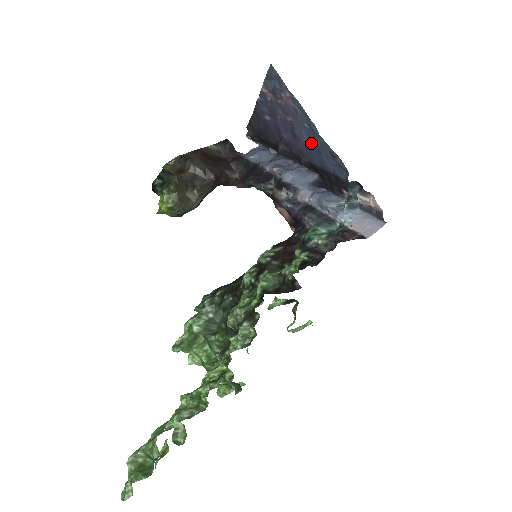
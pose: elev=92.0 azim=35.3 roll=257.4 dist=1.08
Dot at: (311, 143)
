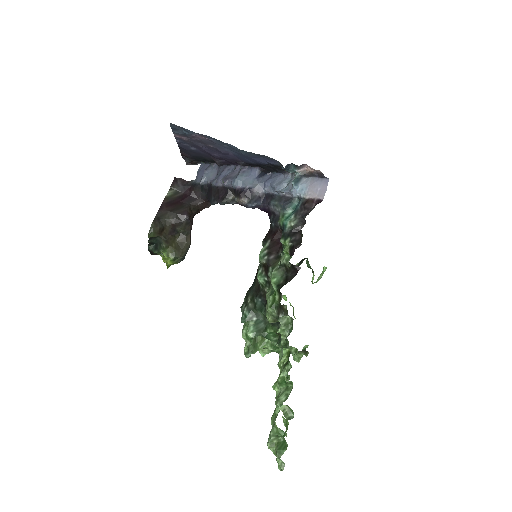
Dot at: (238, 154)
